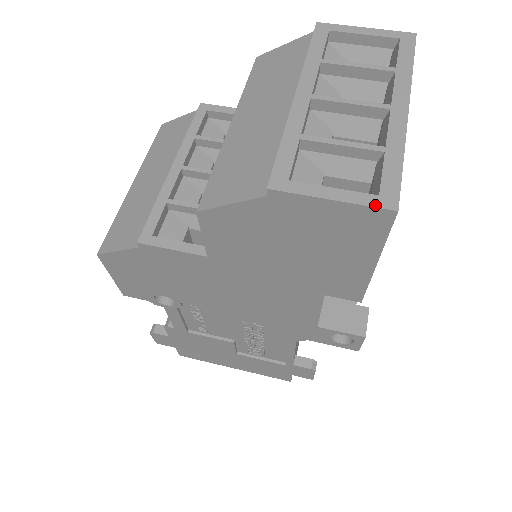
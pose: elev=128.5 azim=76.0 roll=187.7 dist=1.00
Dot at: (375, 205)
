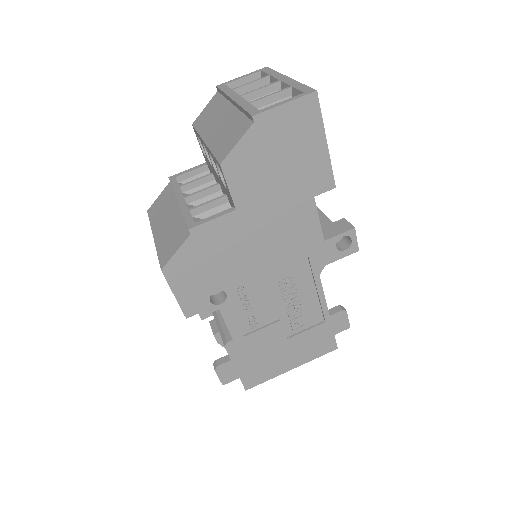
Dot at: (305, 94)
